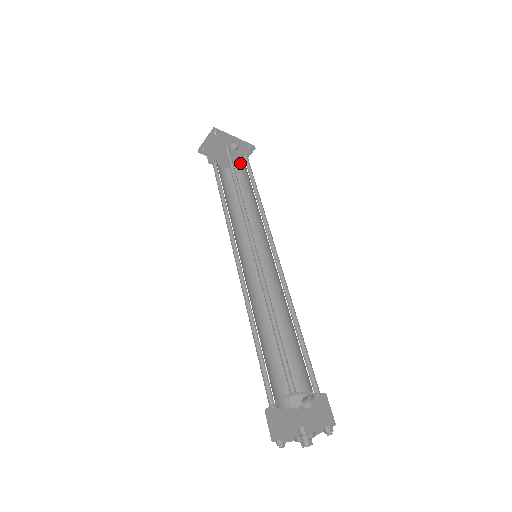
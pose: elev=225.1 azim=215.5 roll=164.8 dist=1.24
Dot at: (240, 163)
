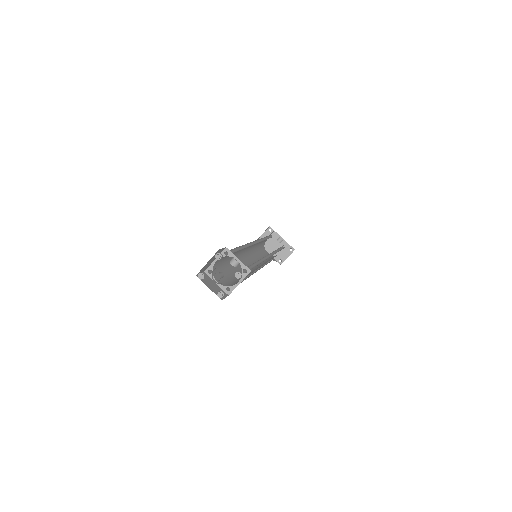
Dot at: occluded
